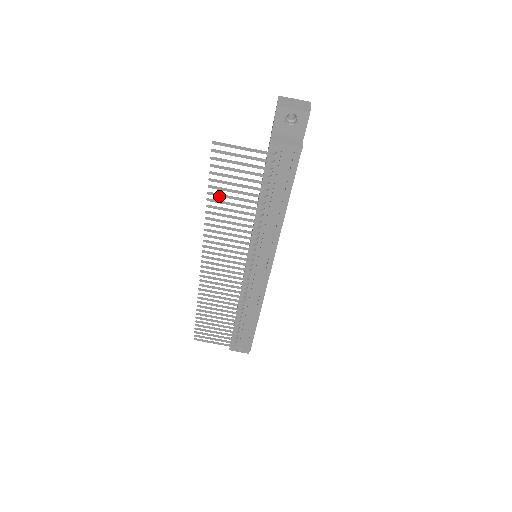
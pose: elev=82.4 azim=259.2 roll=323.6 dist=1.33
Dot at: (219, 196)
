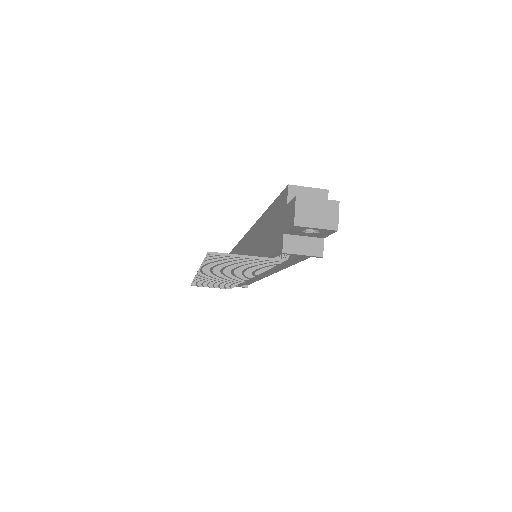
Dot at: (217, 265)
